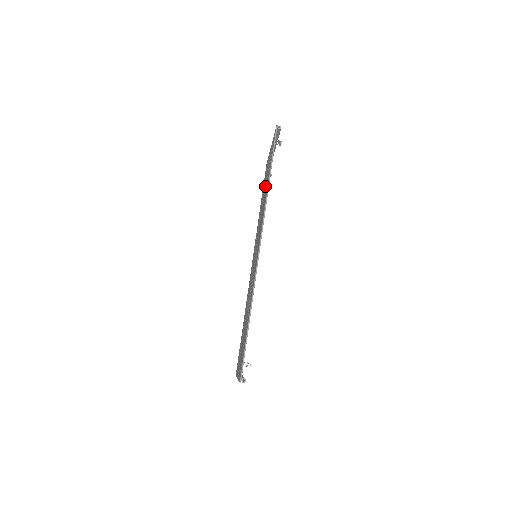
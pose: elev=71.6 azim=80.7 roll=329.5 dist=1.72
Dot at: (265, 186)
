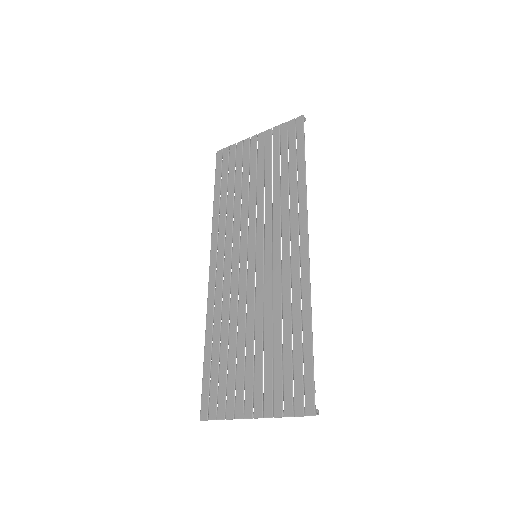
Dot at: (262, 176)
